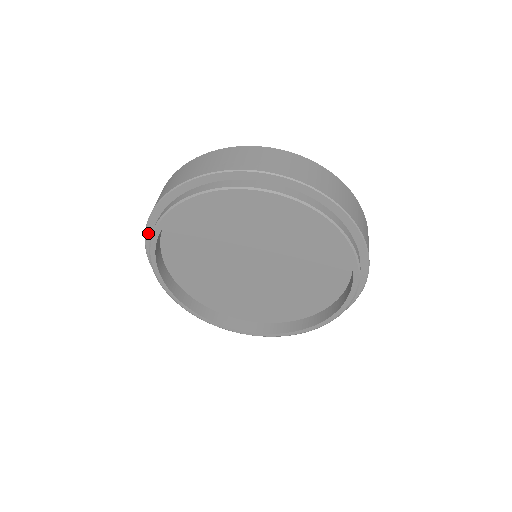
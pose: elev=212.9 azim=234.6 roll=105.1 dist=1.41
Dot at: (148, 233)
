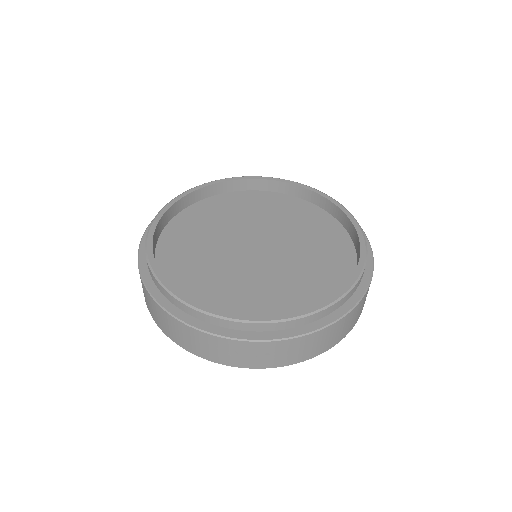
Dot at: occluded
